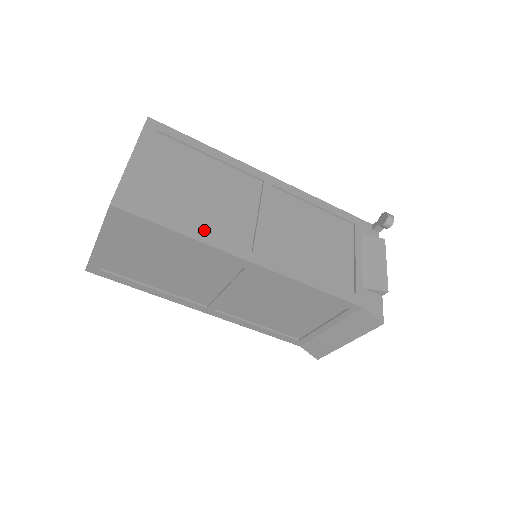
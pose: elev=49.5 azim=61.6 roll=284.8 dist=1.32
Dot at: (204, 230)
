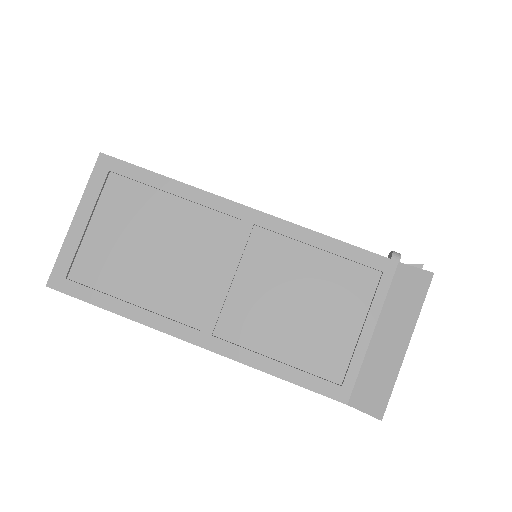
Dot at: occluded
